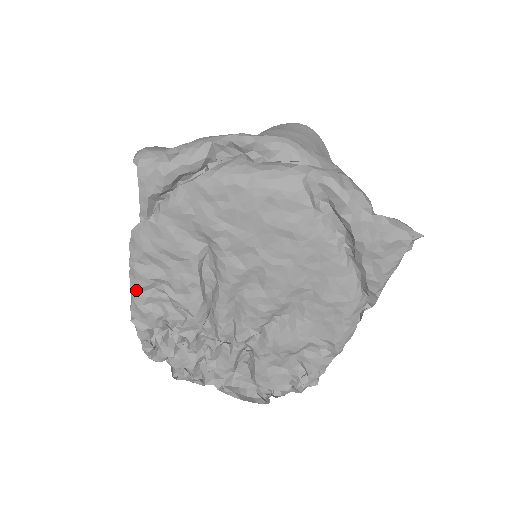
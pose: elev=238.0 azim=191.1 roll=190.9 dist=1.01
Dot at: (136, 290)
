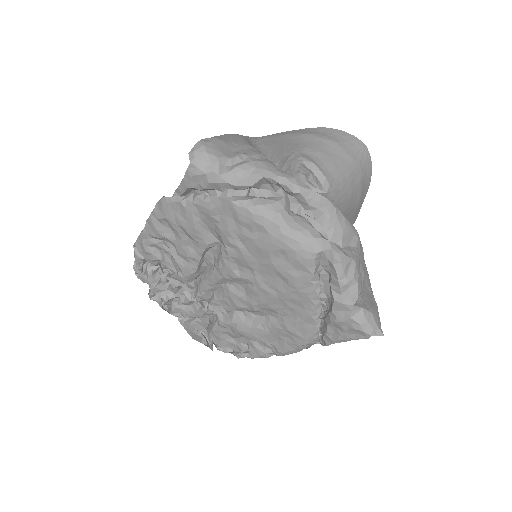
Dot at: (147, 234)
